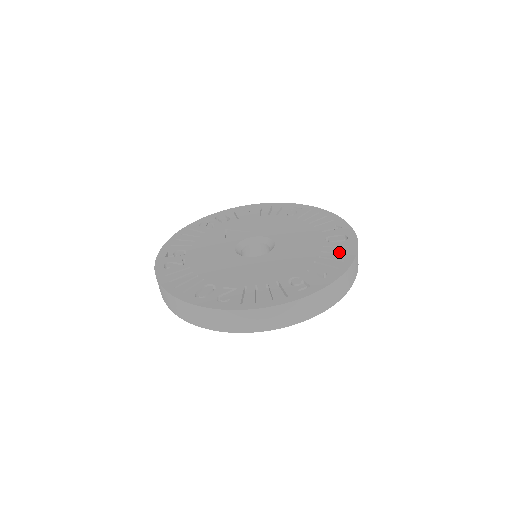
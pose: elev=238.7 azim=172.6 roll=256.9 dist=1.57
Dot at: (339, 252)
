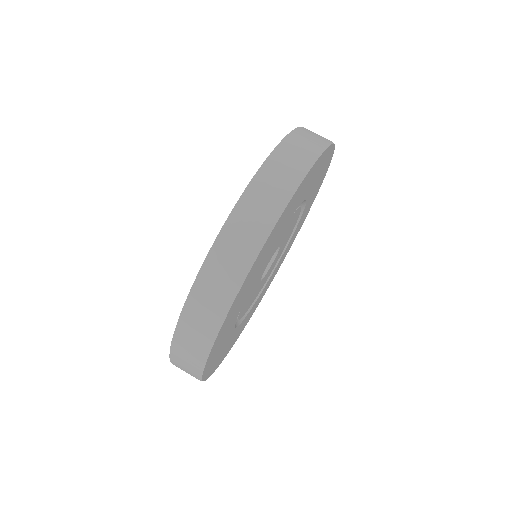
Dot at: occluded
